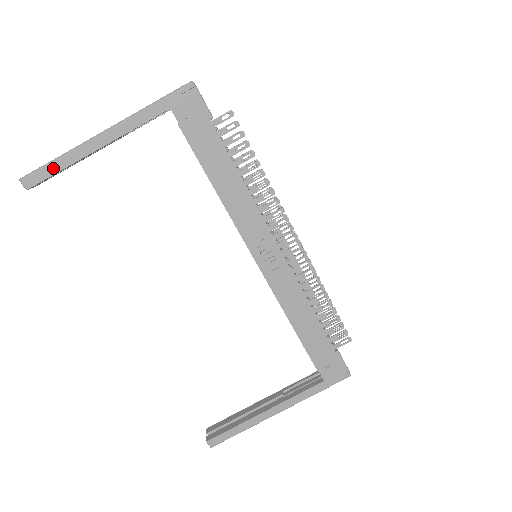
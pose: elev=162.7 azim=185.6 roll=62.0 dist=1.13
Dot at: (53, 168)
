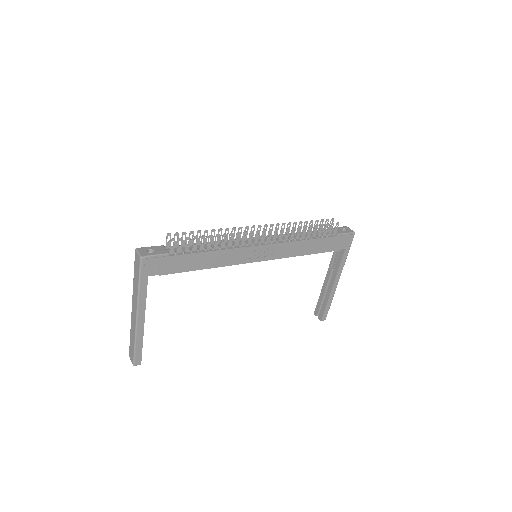
Dot at: (139, 348)
